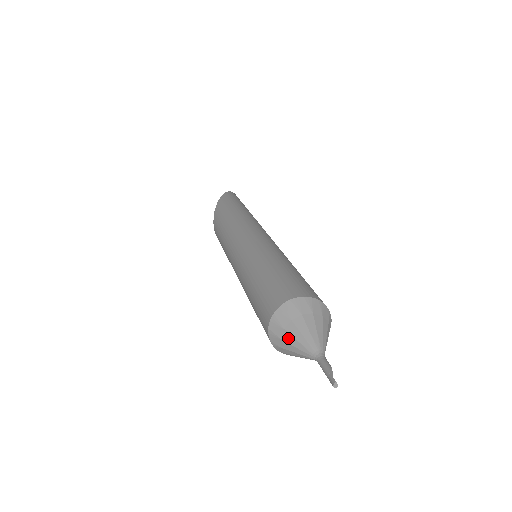
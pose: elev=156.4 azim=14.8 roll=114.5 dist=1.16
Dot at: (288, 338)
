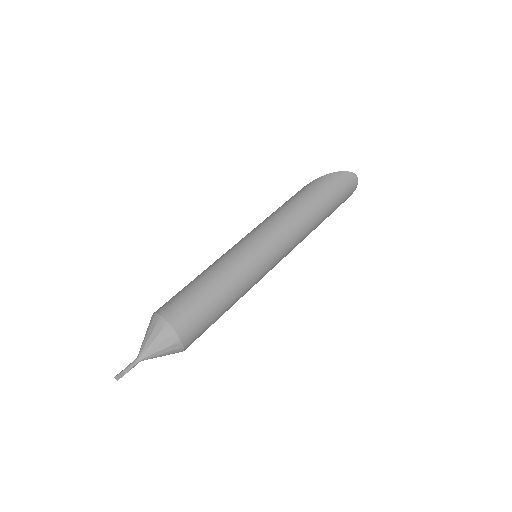
Dot at: occluded
